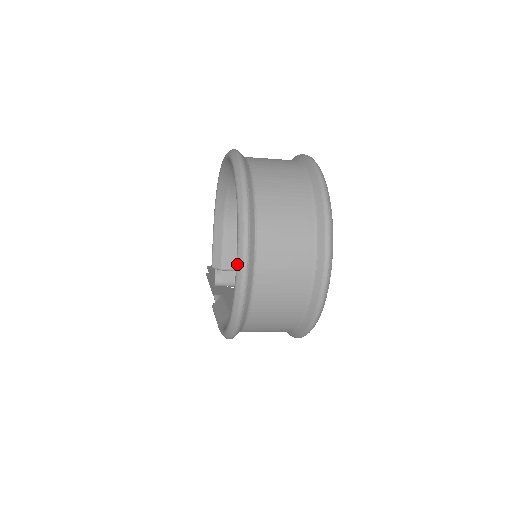
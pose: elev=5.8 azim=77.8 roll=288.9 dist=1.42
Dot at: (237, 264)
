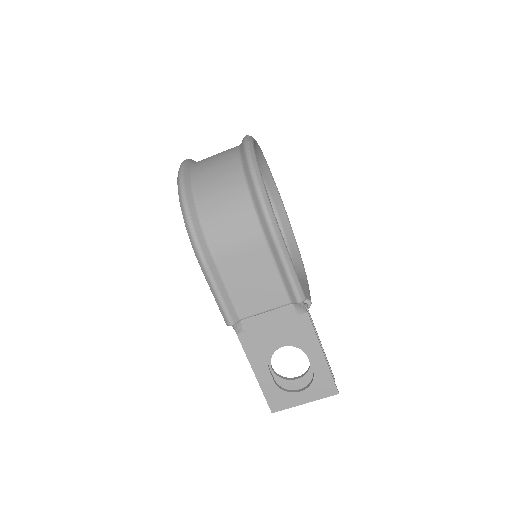
Dot at: occluded
